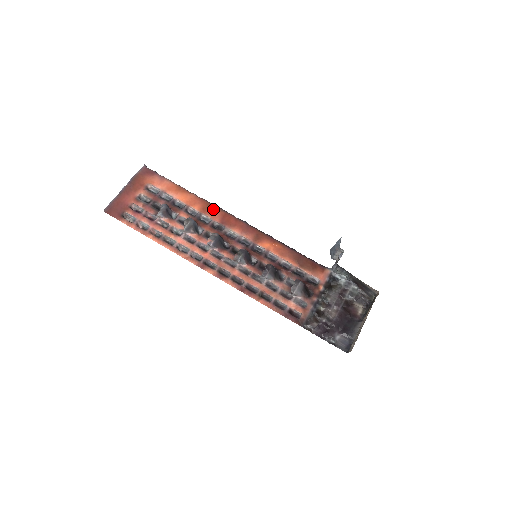
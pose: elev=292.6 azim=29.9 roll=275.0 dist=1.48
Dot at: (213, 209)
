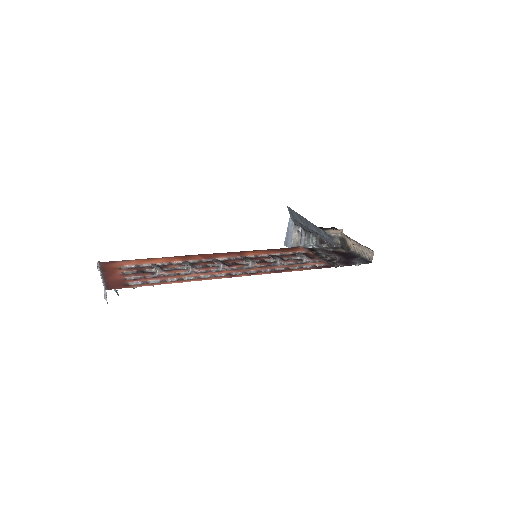
Dot at: (189, 257)
